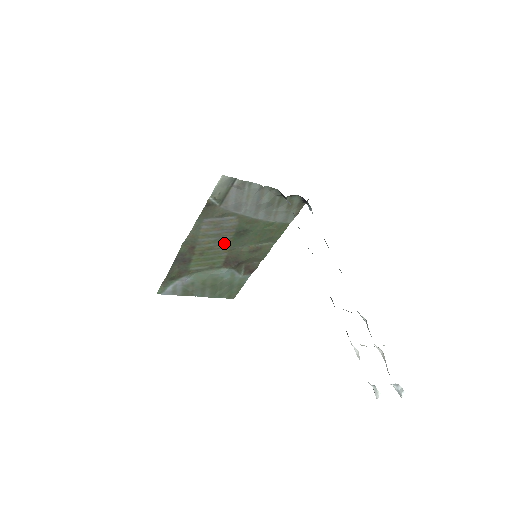
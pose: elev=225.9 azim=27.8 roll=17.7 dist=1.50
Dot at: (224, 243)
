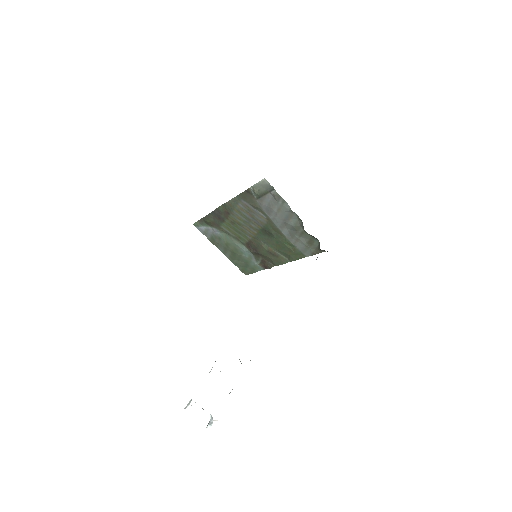
Dot at: (251, 229)
